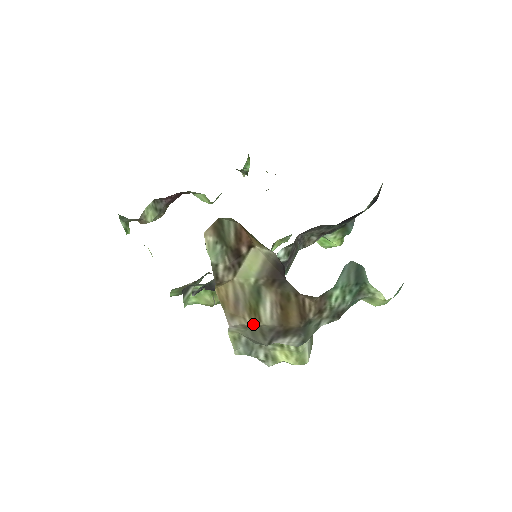
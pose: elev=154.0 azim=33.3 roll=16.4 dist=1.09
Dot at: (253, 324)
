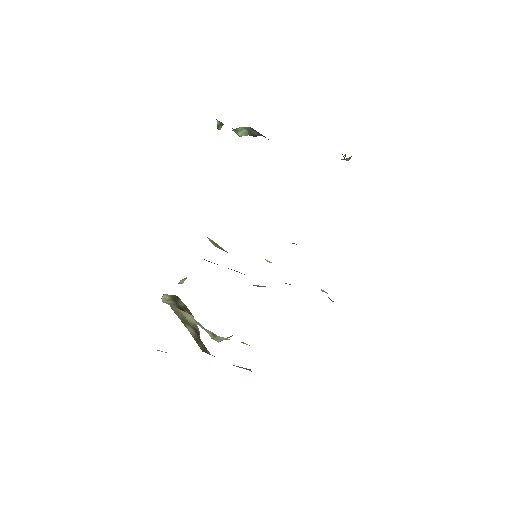
Dot at: (183, 323)
